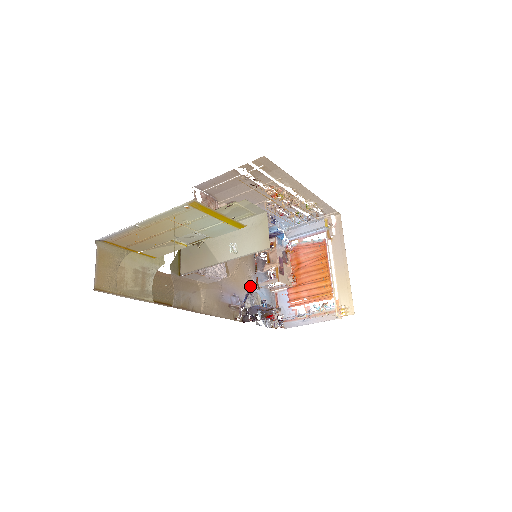
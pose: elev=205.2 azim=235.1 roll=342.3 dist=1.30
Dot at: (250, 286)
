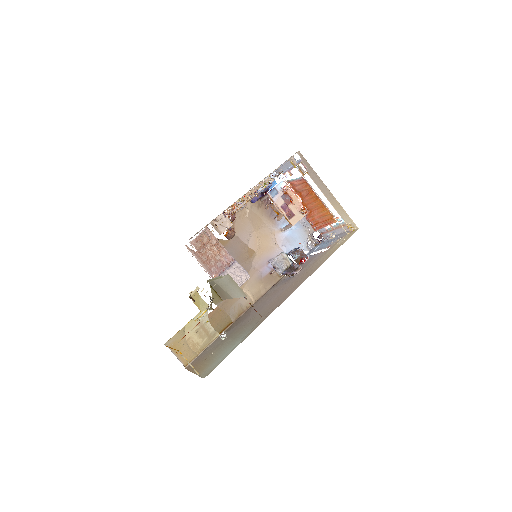
Dot at: (278, 238)
